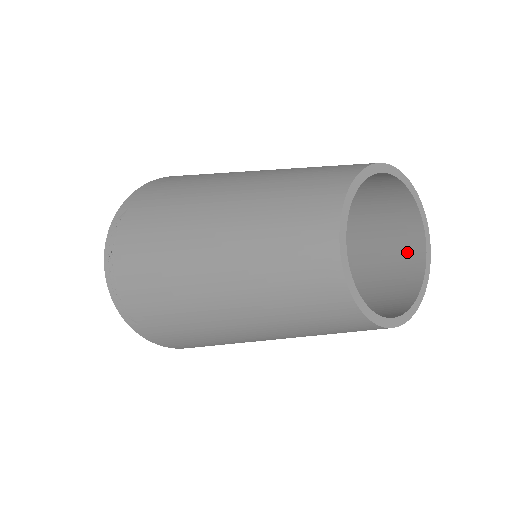
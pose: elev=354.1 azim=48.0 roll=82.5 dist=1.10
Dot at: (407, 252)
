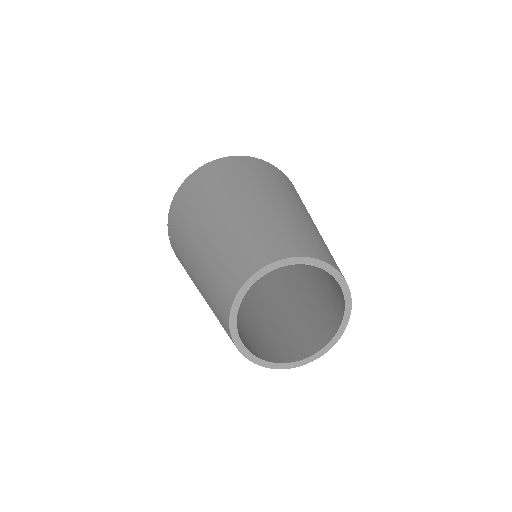
Dot at: (339, 299)
